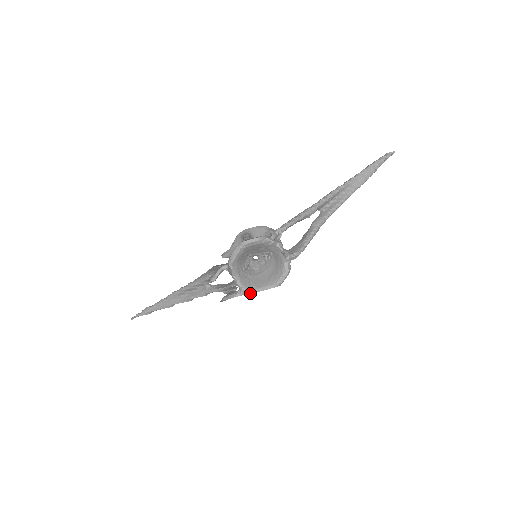
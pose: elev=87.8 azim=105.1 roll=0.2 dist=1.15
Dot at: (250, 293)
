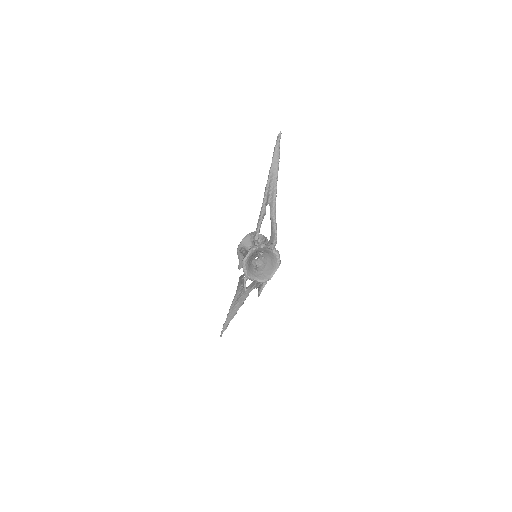
Dot at: occluded
